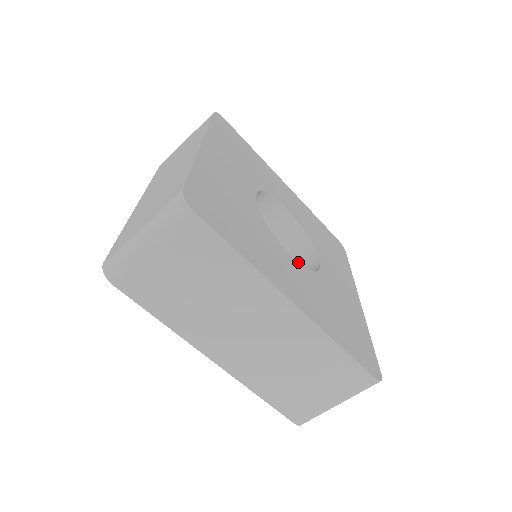
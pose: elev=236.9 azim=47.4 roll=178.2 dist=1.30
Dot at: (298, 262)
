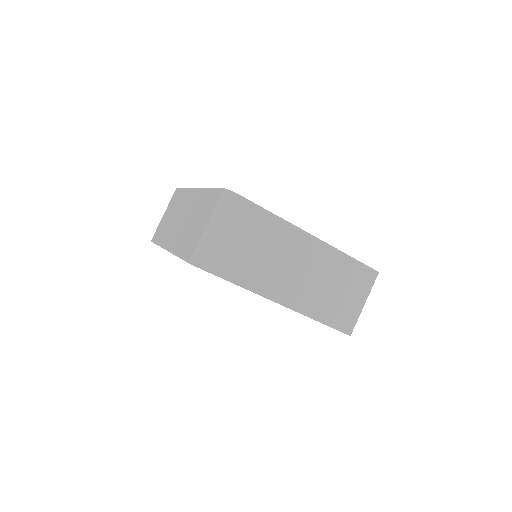
Dot at: occluded
